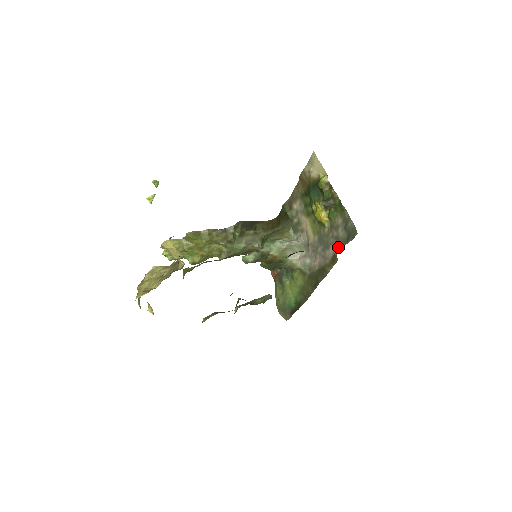
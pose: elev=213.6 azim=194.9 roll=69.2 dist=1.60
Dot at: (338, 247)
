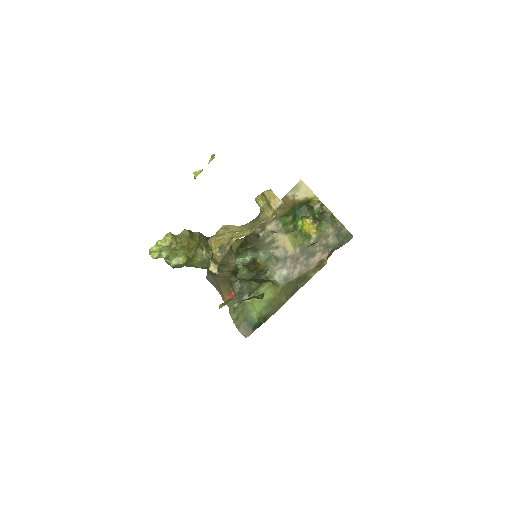
Dot at: (333, 249)
